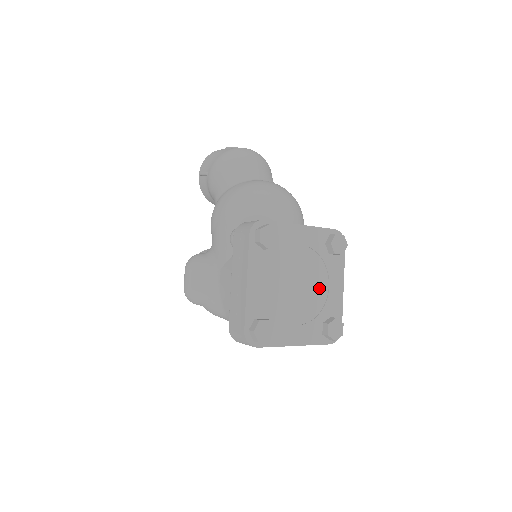
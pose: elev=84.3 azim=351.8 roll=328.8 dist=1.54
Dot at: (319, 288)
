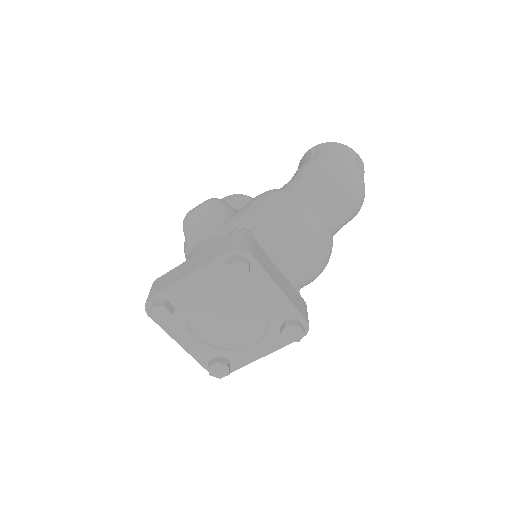
Dot at: (243, 337)
